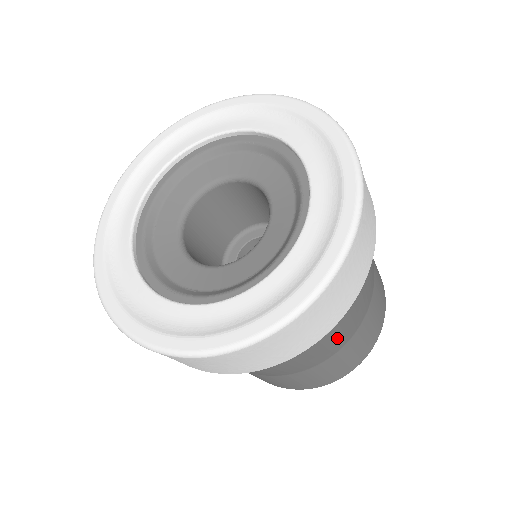
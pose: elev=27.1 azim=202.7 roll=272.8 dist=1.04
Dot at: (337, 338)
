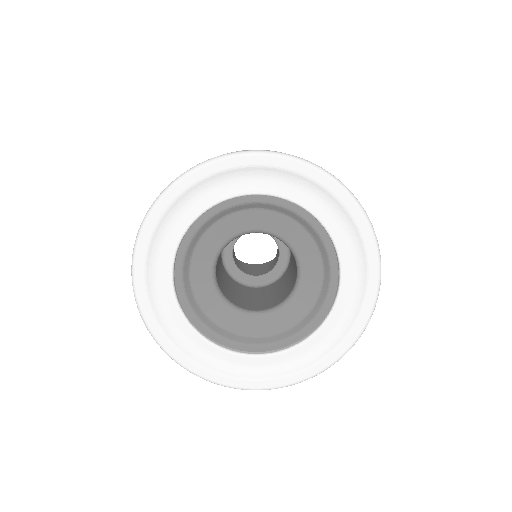
Dot at: occluded
